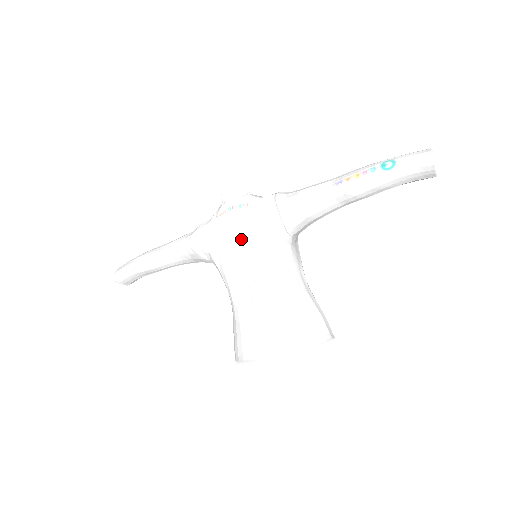
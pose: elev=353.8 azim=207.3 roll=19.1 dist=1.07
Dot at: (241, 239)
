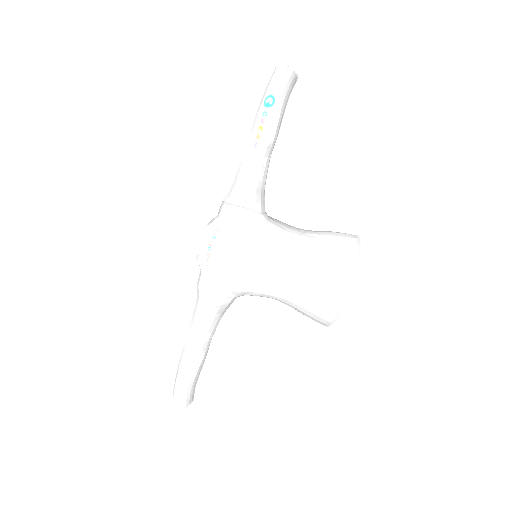
Dot at: (243, 253)
